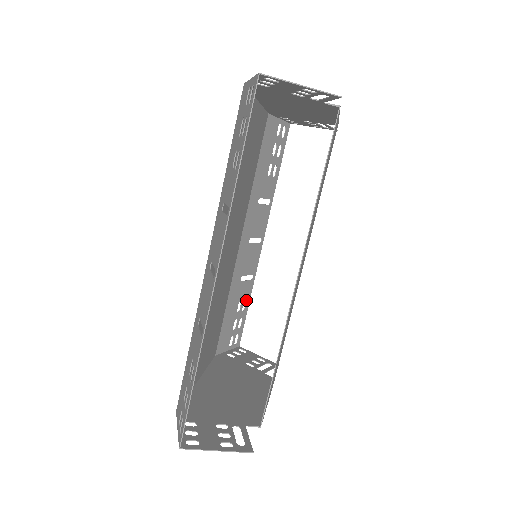
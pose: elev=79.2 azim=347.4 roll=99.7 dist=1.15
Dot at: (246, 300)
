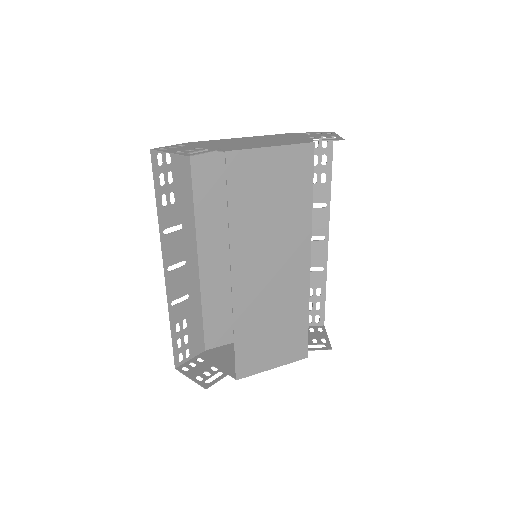
Dot at: occluded
